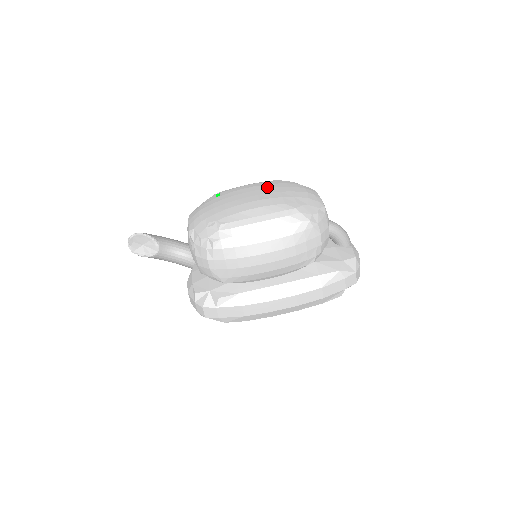
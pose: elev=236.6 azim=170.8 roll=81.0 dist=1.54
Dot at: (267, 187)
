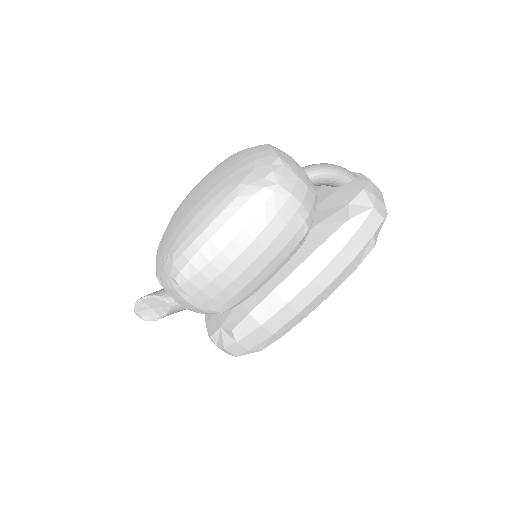
Dot at: (209, 177)
